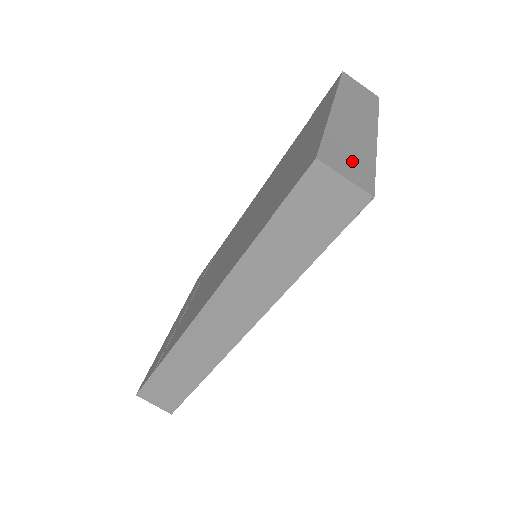
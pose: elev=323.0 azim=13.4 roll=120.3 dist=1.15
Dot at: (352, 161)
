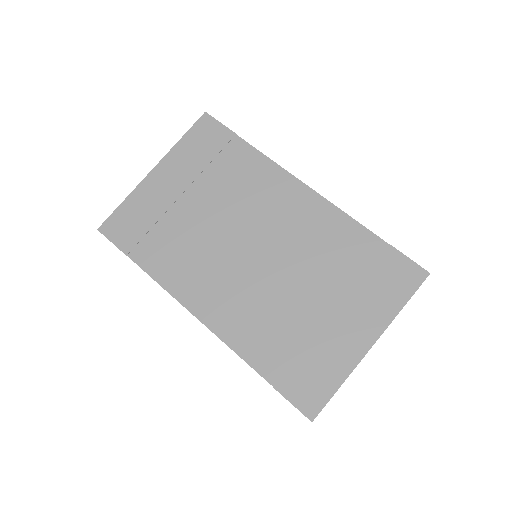
Dot at: occluded
